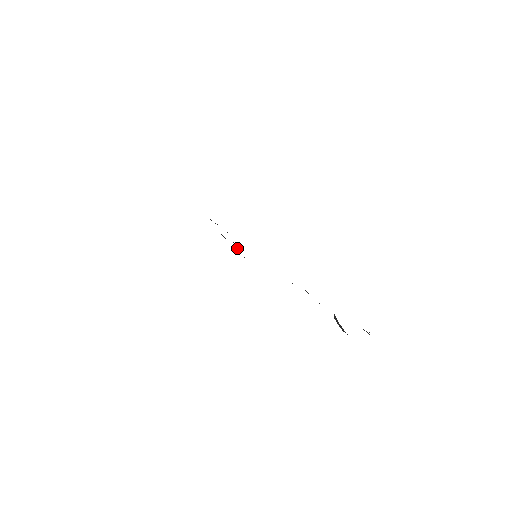
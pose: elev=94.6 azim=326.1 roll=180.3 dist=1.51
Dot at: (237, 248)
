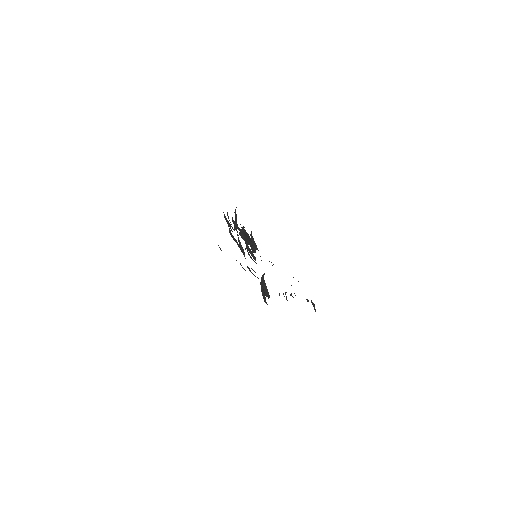
Dot at: (251, 253)
